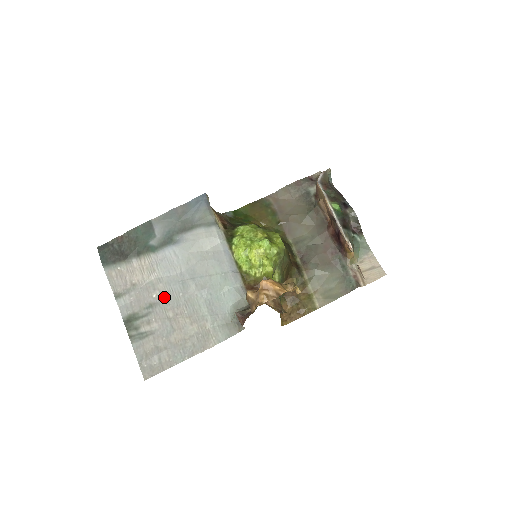
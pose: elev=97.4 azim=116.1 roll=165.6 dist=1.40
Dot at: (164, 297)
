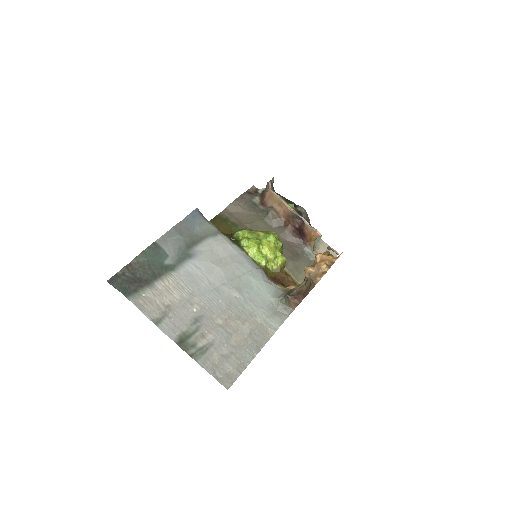
Dot at: (205, 308)
